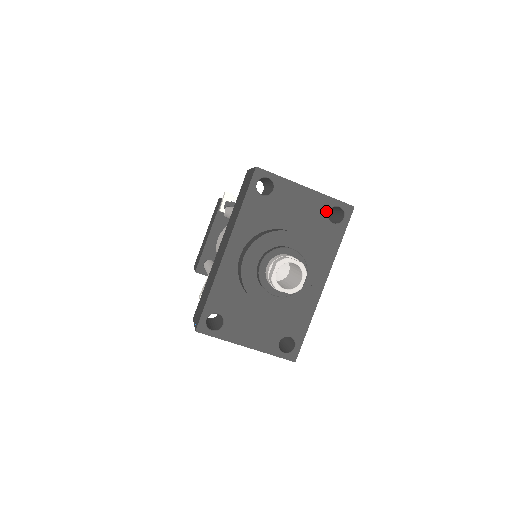
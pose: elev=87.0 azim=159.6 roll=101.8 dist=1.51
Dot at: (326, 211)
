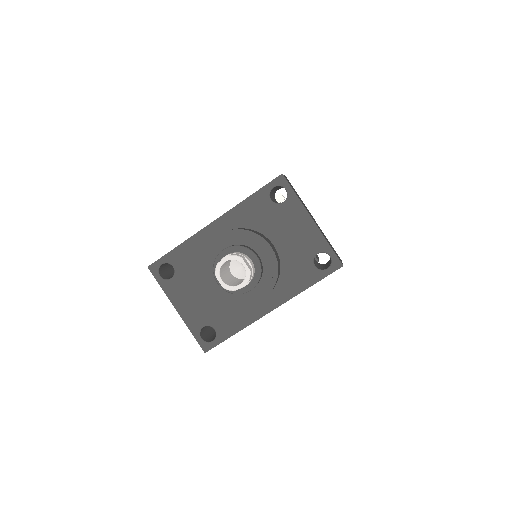
Dot at: (316, 251)
